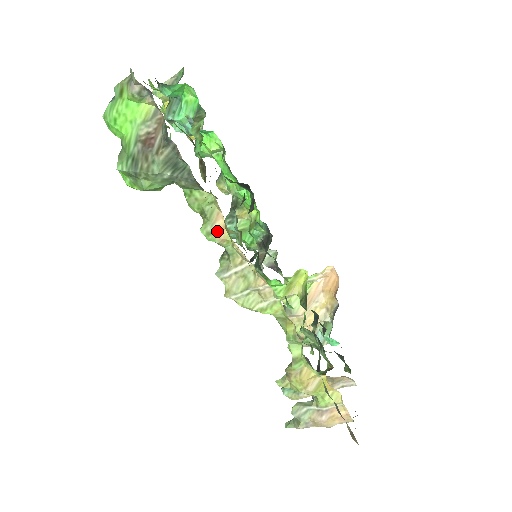
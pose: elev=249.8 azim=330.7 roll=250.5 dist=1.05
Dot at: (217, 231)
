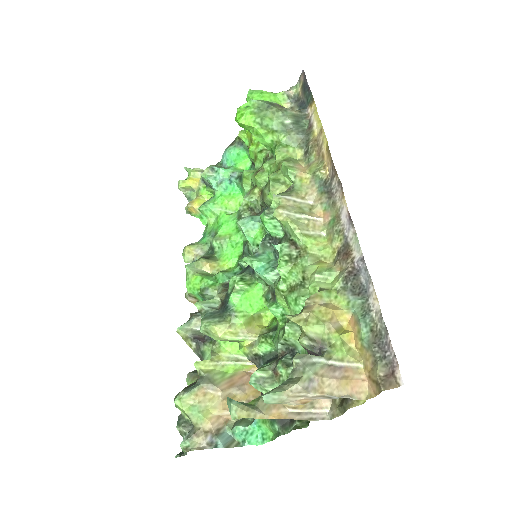
Dot at: (298, 168)
